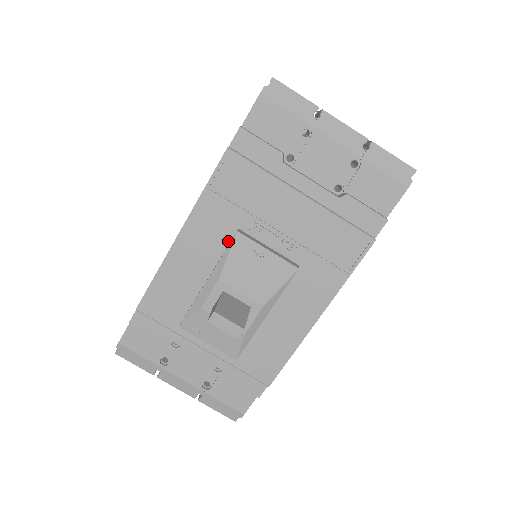
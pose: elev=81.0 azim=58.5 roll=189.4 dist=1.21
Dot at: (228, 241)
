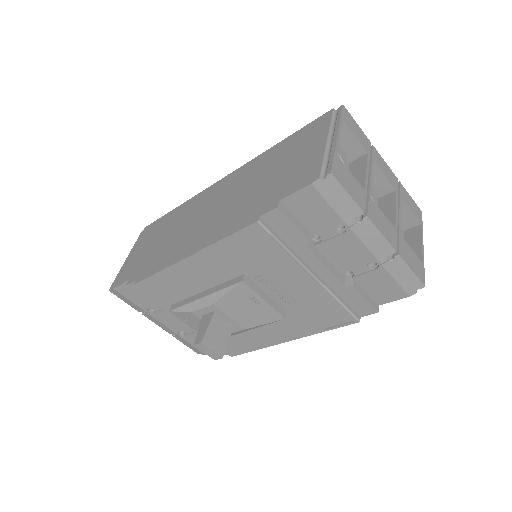
Dot at: (232, 277)
